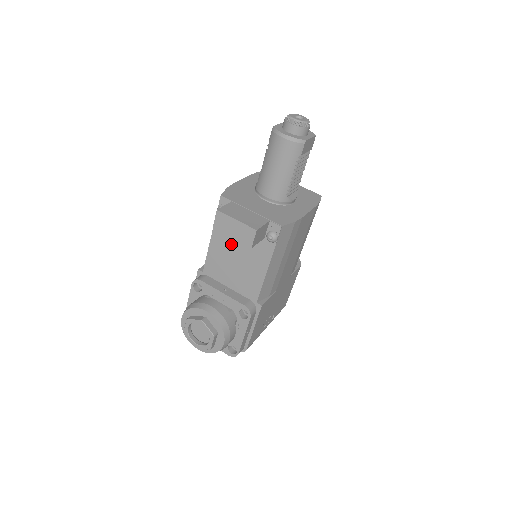
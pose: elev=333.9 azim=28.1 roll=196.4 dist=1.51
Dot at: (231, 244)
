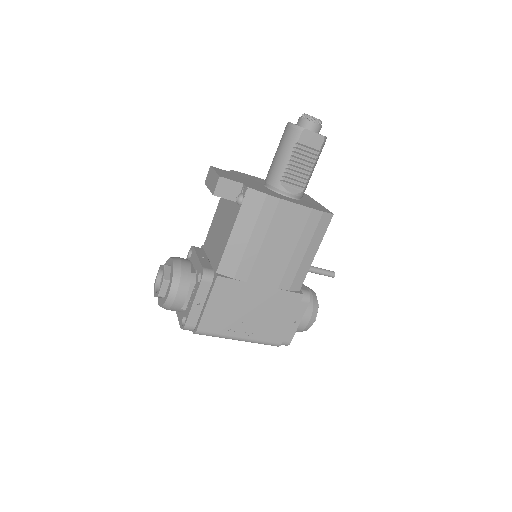
Dot at: (222, 214)
